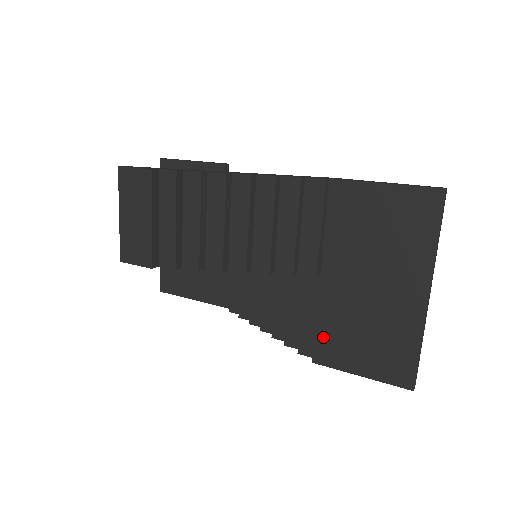
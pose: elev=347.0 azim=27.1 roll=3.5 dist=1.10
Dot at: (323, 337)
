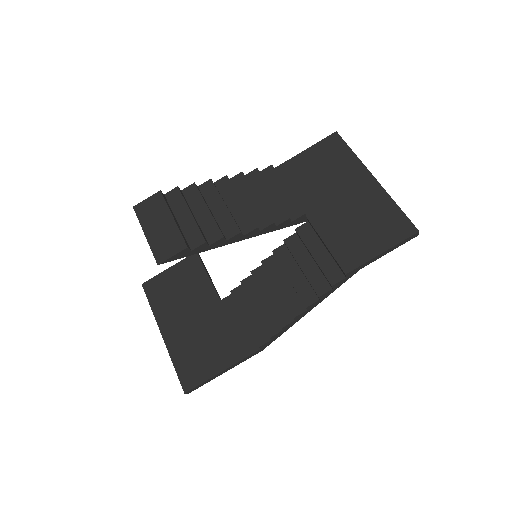
Dot at: (338, 251)
